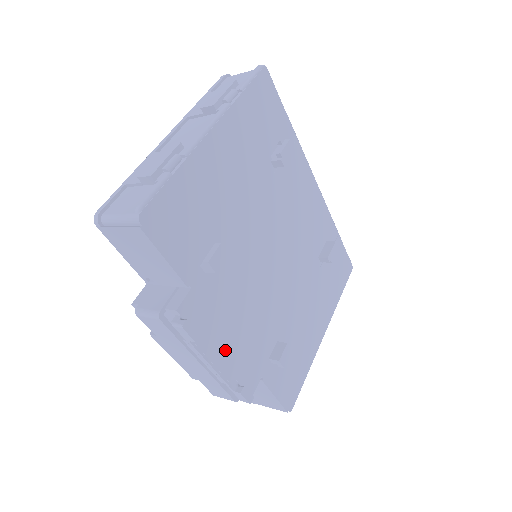
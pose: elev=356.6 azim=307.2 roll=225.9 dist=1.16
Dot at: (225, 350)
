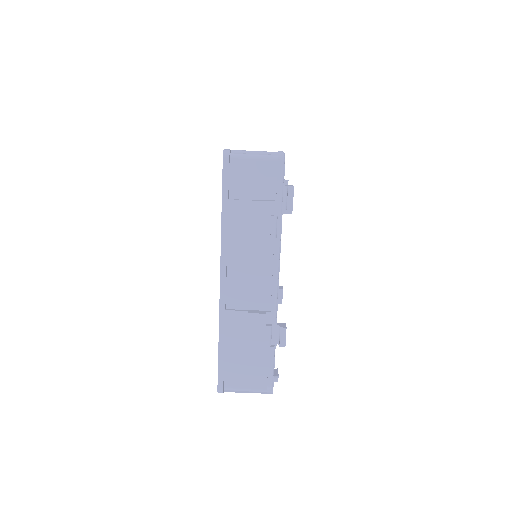
Dot at: occluded
